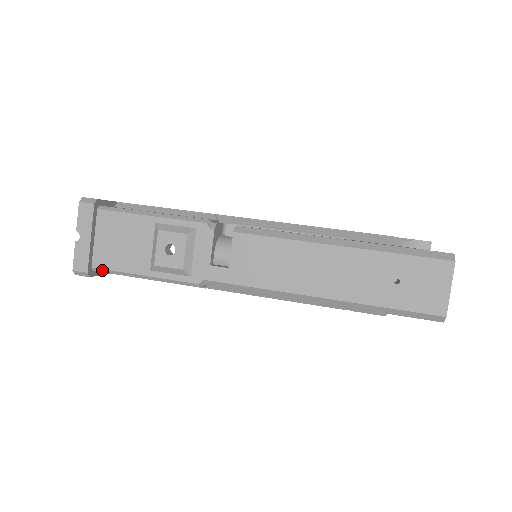
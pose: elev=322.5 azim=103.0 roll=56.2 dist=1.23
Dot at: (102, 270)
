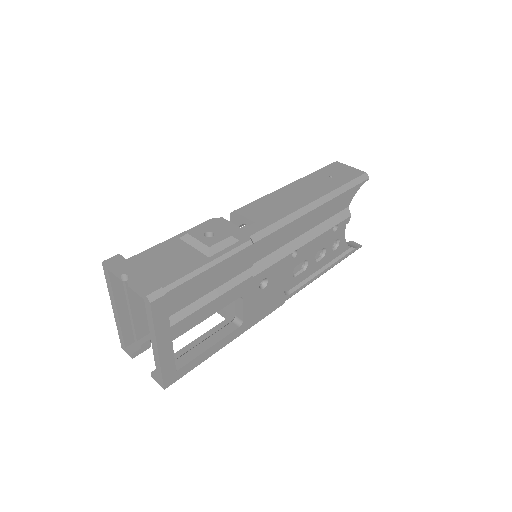
Dot at: (171, 286)
